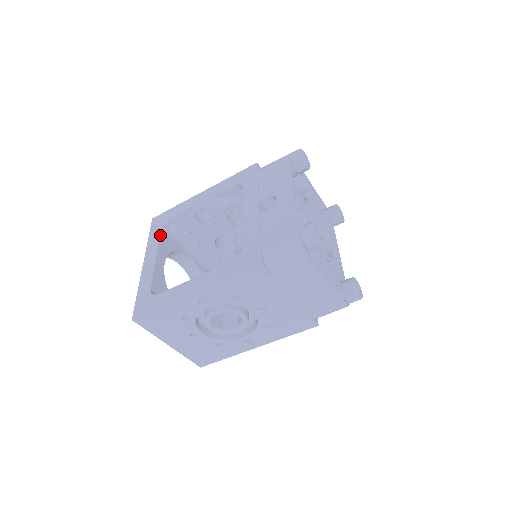
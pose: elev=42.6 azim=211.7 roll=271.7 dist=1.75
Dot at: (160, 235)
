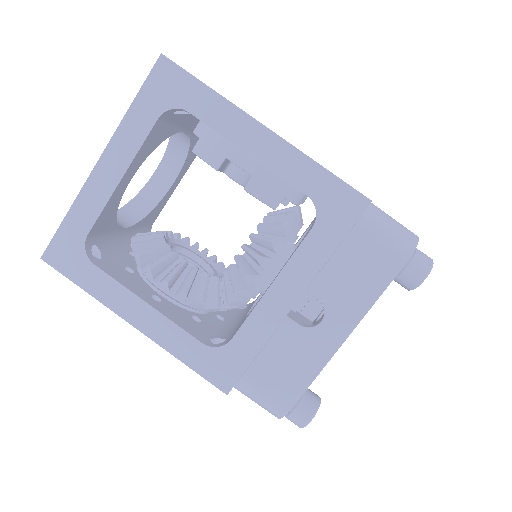
Dot at: (151, 129)
